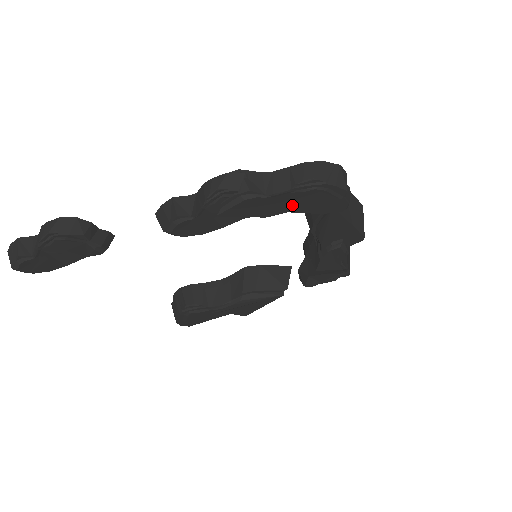
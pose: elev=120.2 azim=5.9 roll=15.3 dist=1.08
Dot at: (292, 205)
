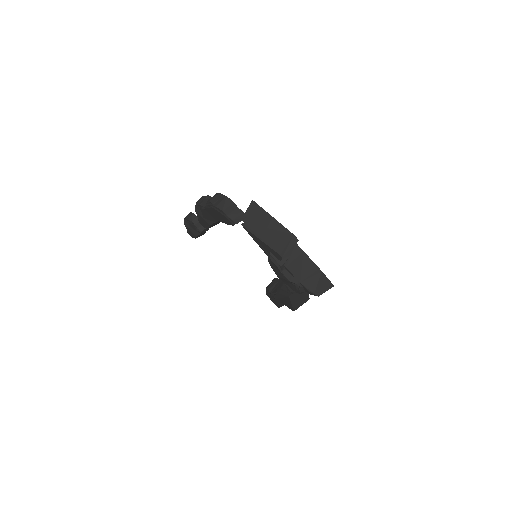
Dot at: (215, 216)
